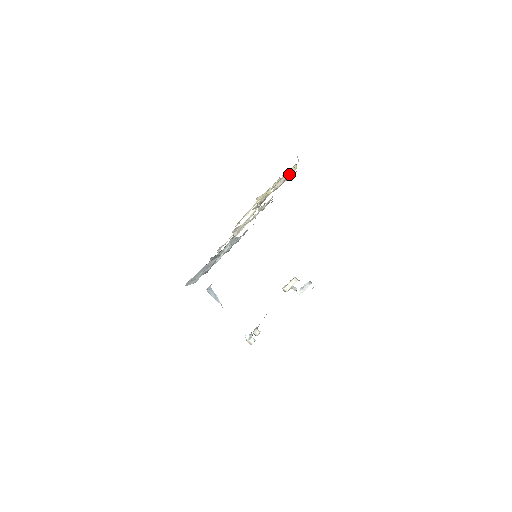
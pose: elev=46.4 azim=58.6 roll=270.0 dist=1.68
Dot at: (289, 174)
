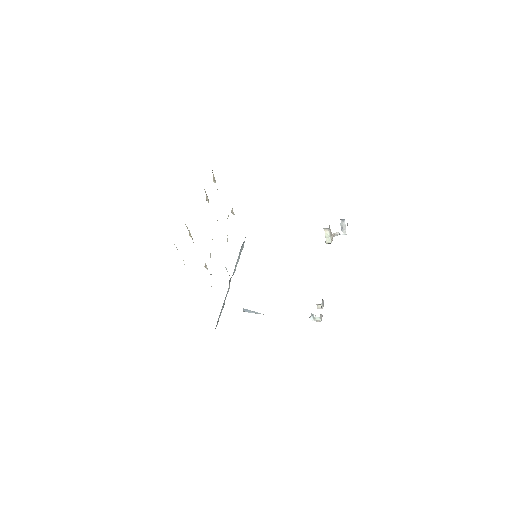
Dot at: occluded
